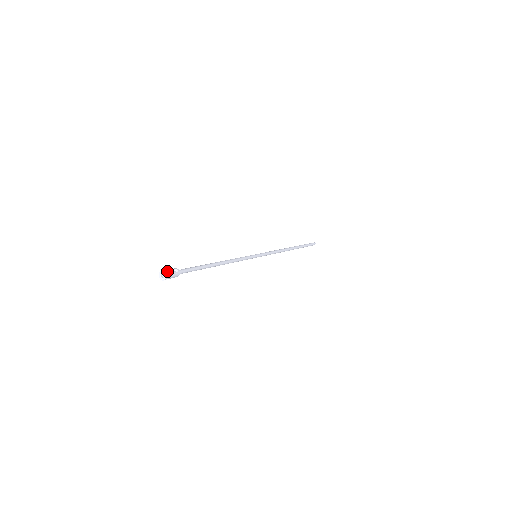
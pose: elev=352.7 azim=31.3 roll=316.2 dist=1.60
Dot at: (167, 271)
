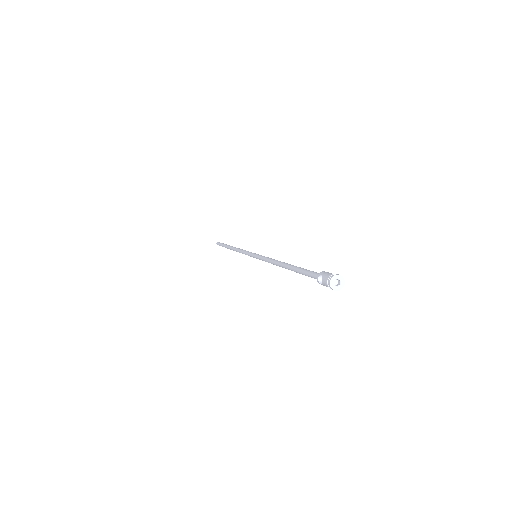
Dot at: (342, 279)
